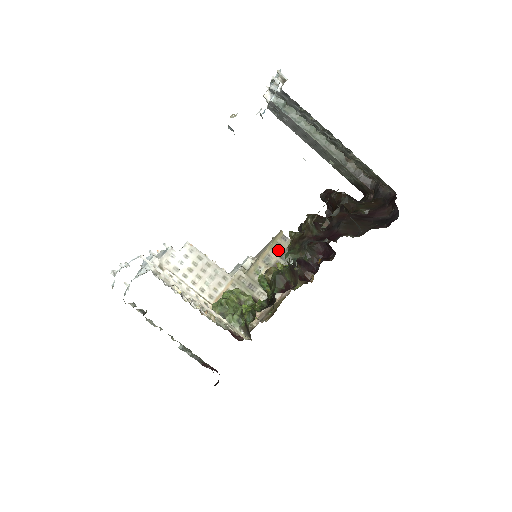
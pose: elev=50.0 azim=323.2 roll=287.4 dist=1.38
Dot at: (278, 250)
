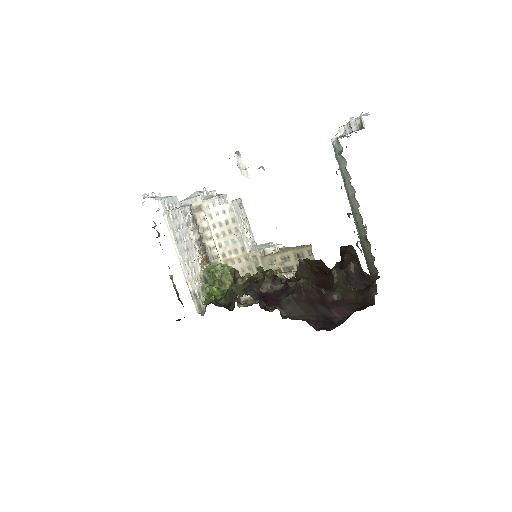
Dot at: (299, 258)
